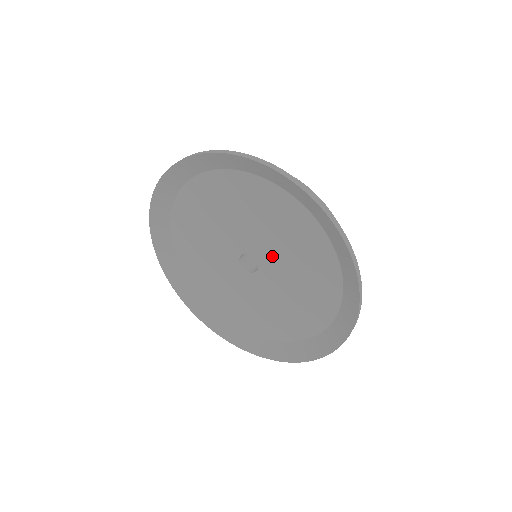
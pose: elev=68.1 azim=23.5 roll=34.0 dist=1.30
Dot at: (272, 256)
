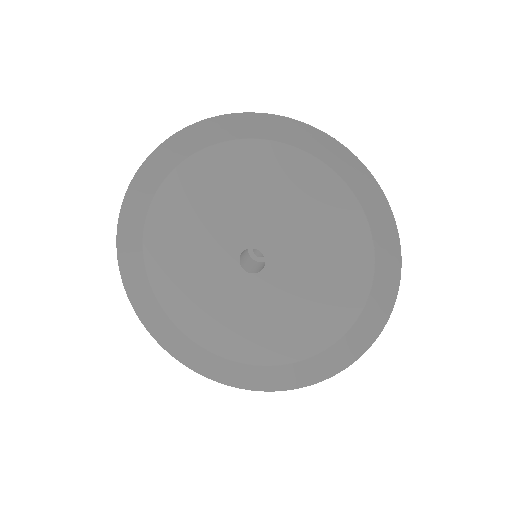
Dot at: (264, 226)
